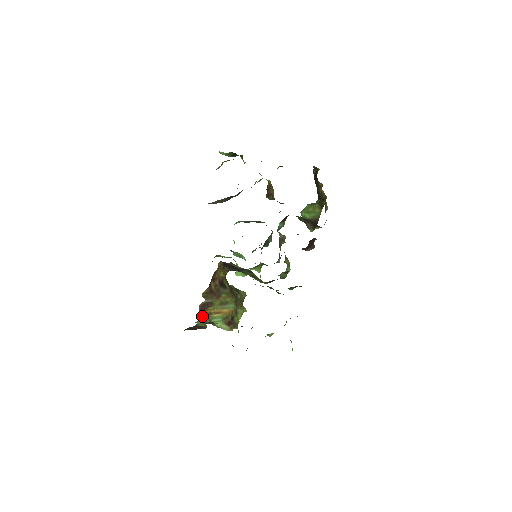
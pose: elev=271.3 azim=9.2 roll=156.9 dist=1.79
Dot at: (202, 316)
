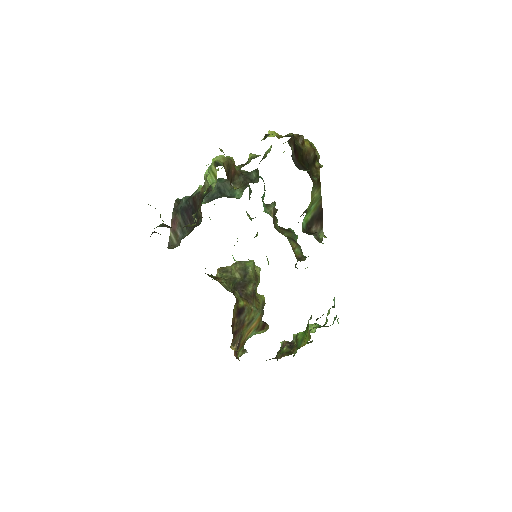
Dot at: (238, 350)
